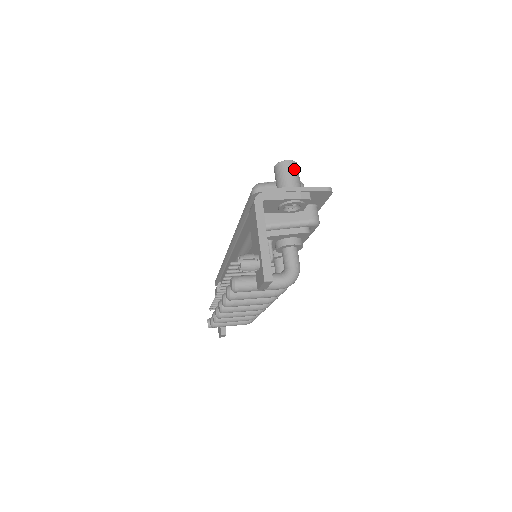
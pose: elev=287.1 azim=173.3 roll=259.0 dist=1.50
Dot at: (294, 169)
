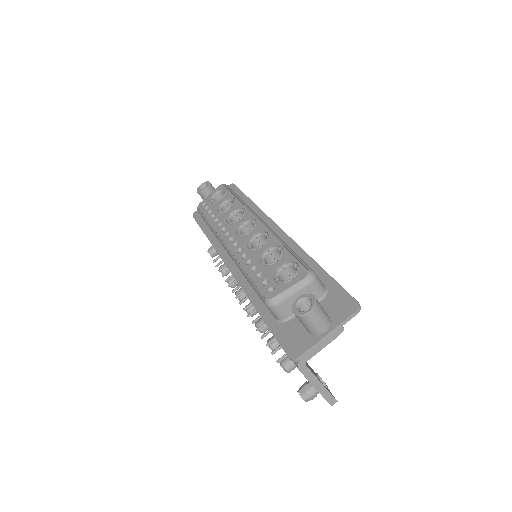
Dot at: (318, 314)
